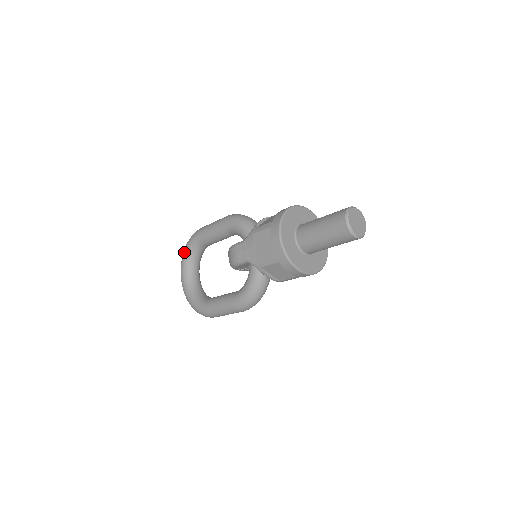
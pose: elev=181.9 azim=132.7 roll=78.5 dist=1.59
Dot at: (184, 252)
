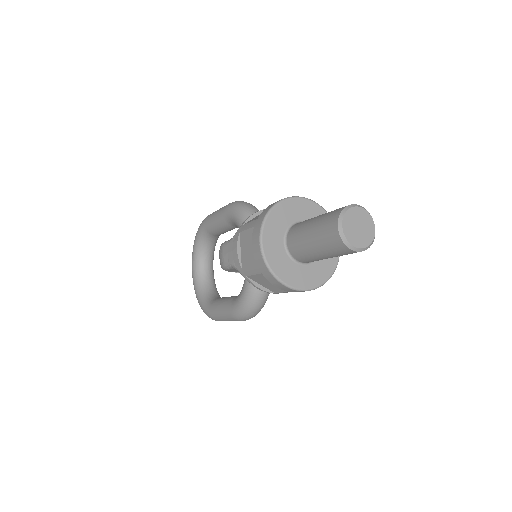
Dot at: (194, 241)
